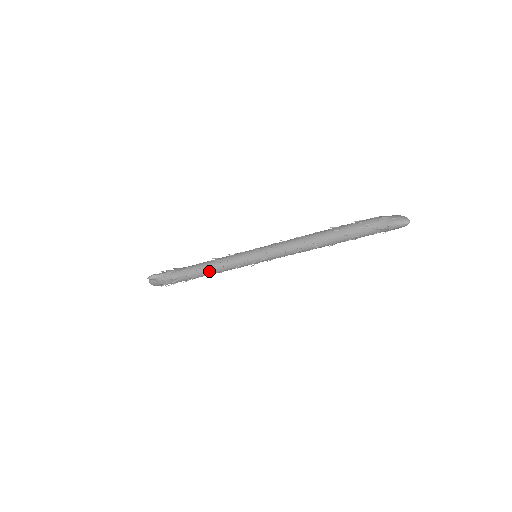
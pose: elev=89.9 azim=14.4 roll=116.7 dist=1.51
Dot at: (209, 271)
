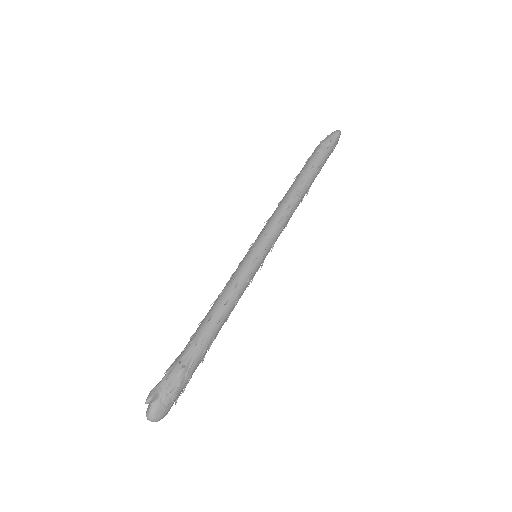
Dot at: (223, 310)
